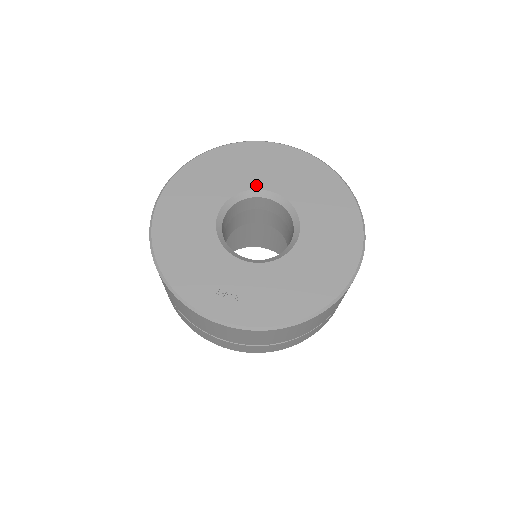
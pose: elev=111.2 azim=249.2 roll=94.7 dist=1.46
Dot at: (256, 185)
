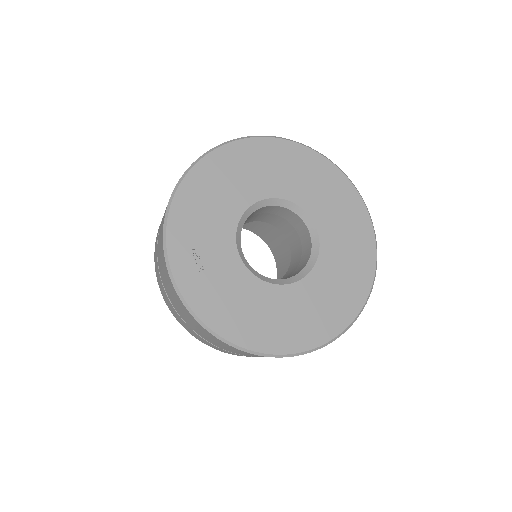
Dot at: (313, 213)
